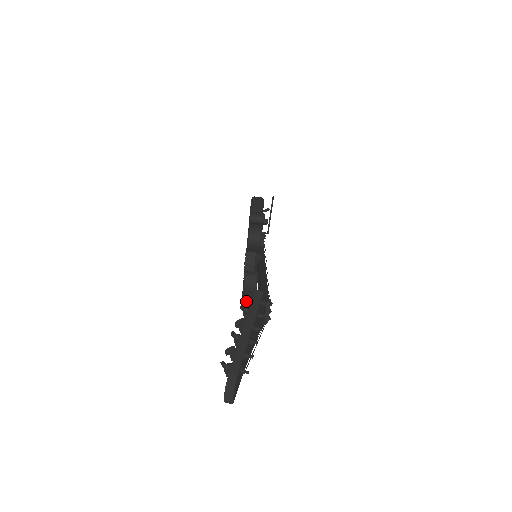
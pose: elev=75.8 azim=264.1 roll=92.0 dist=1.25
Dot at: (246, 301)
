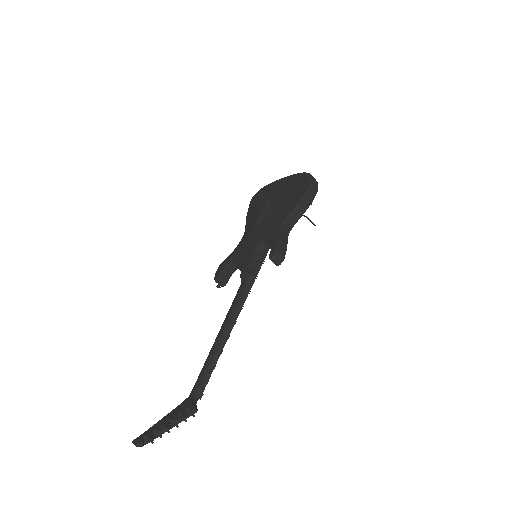
Dot at: (182, 416)
